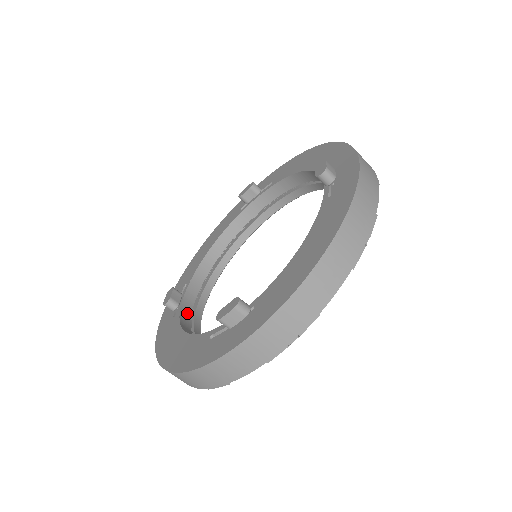
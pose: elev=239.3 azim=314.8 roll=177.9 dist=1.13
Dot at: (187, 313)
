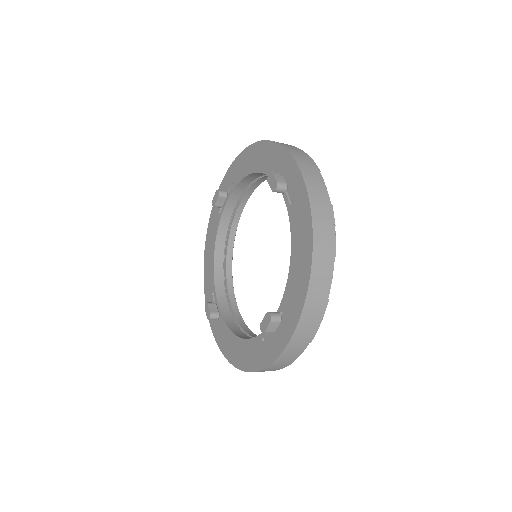
Dot at: (228, 316)
